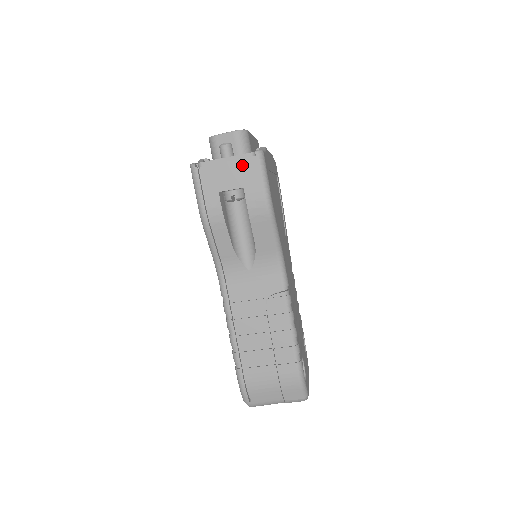
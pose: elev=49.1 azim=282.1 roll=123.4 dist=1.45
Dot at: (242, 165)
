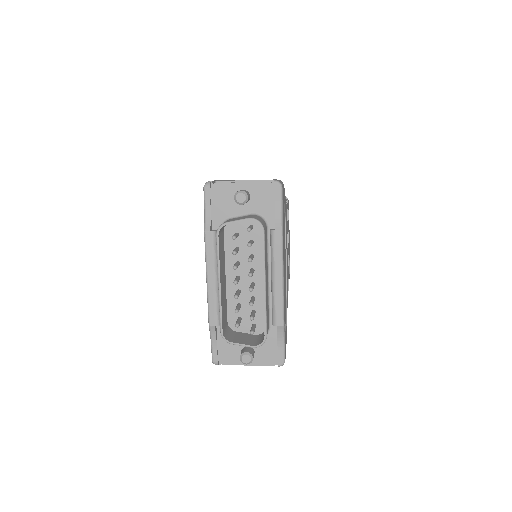
Dot at: occluded
